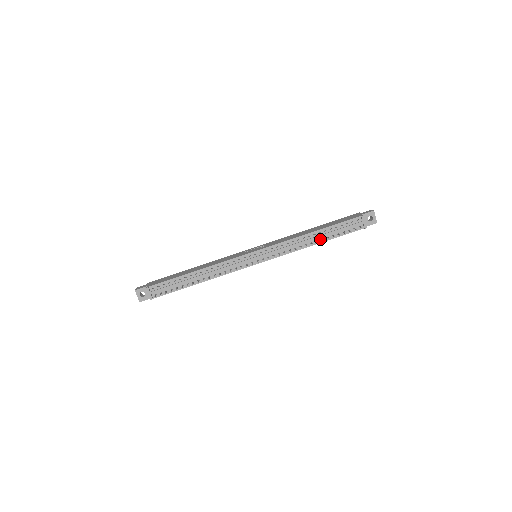
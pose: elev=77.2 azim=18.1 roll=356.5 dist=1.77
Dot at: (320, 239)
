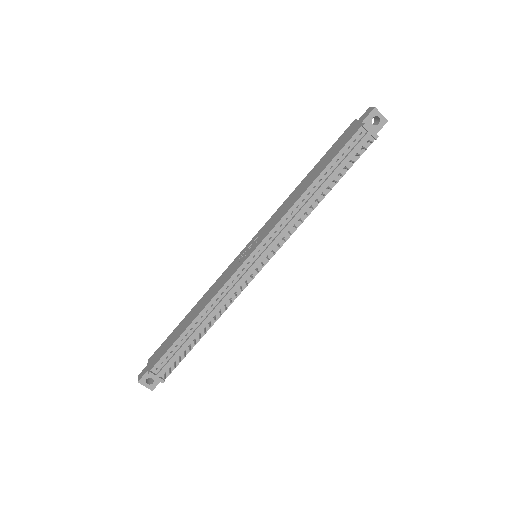
Dot at: (325, 188)
